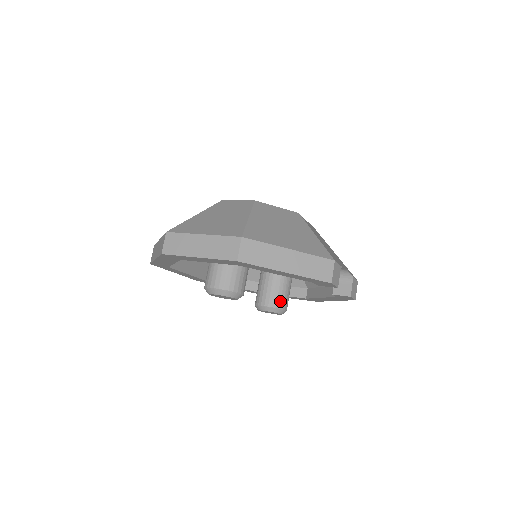
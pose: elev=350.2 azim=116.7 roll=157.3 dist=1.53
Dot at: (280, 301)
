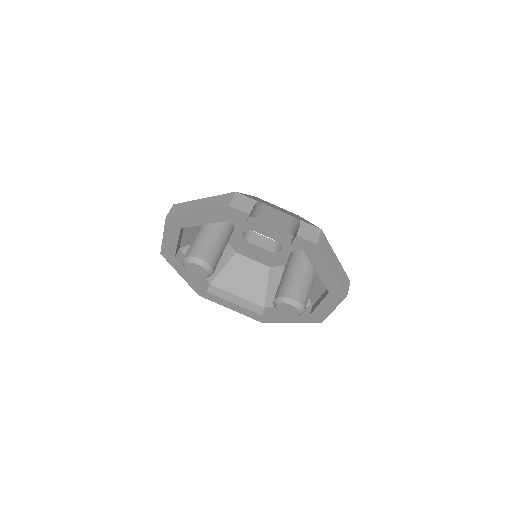
Dot at: (286, 291)
